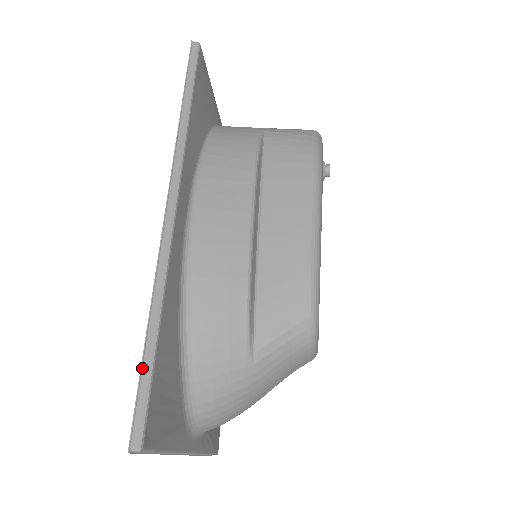
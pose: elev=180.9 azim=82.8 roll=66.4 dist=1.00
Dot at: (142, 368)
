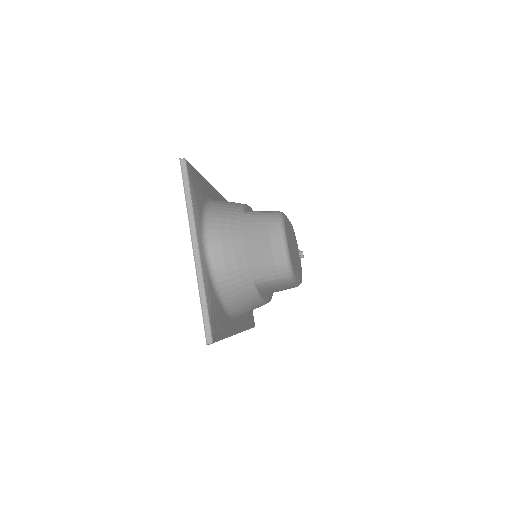
Dot at: occluded
